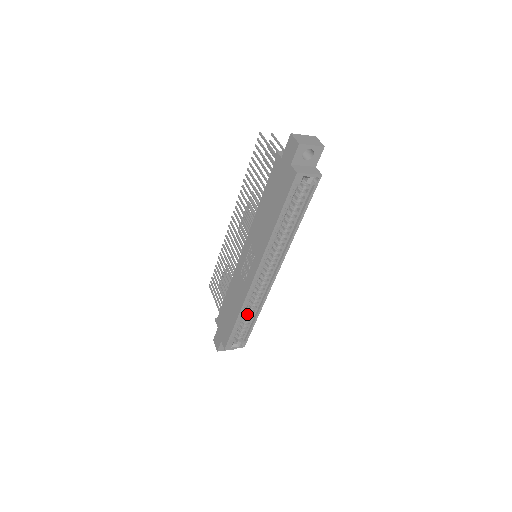
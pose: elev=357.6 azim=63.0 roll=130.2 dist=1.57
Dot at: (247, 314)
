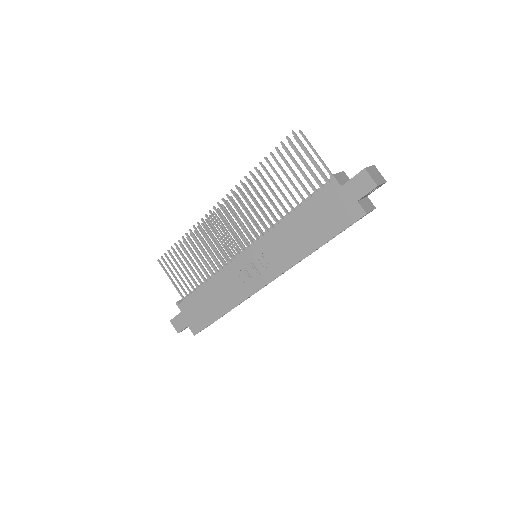
Dot at: occluded
